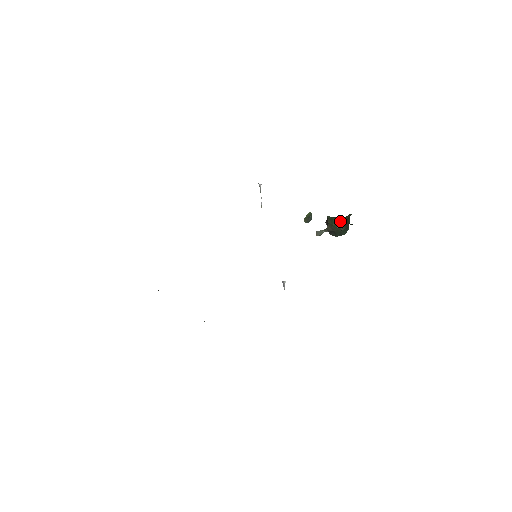
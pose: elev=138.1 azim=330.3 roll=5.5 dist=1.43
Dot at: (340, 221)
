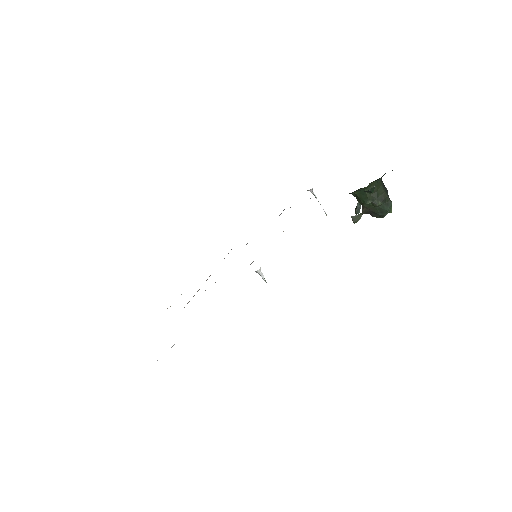
Dot at: (365, 195)
